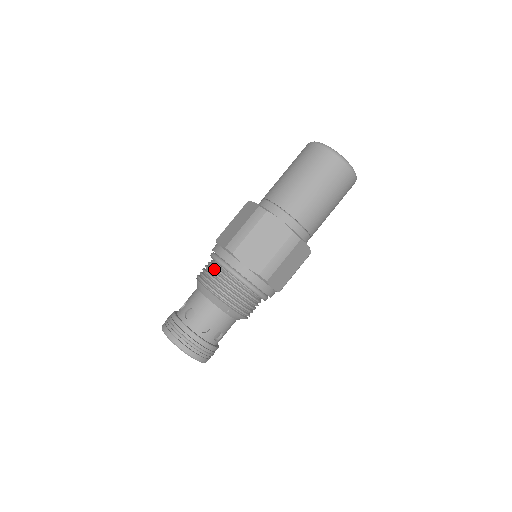
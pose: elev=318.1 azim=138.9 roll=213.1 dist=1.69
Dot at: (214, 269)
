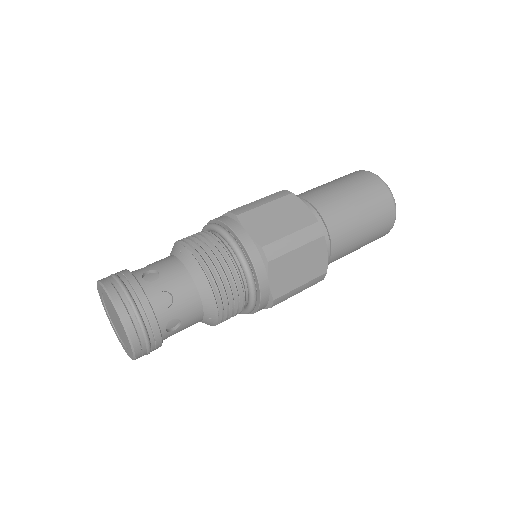
Dot at: (228, 261)
